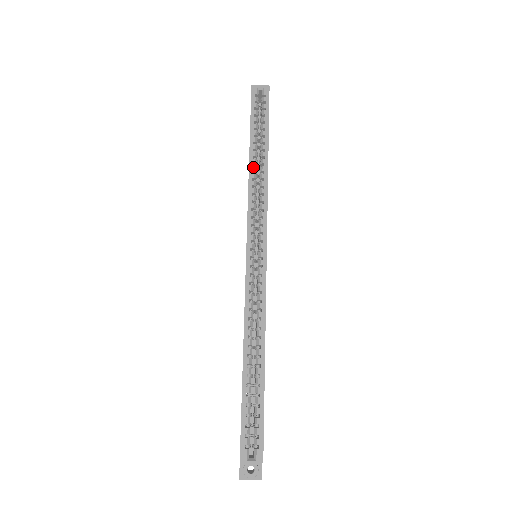
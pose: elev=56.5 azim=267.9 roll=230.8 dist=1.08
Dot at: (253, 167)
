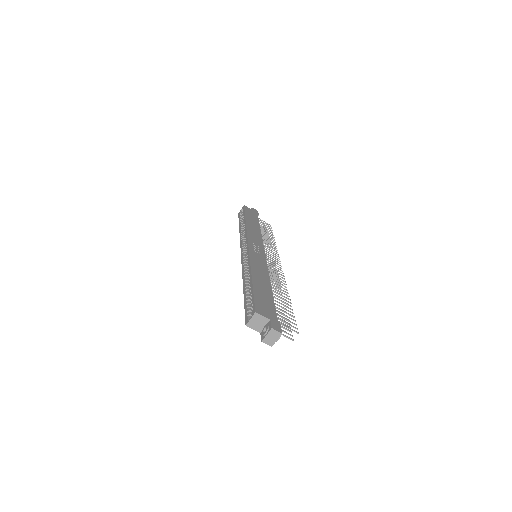
Dot at: (241, 231)
